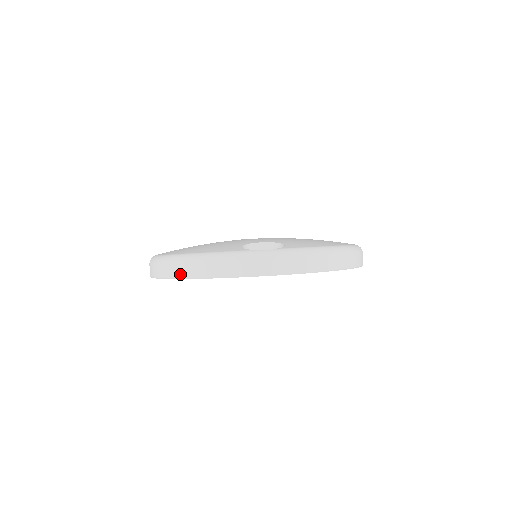
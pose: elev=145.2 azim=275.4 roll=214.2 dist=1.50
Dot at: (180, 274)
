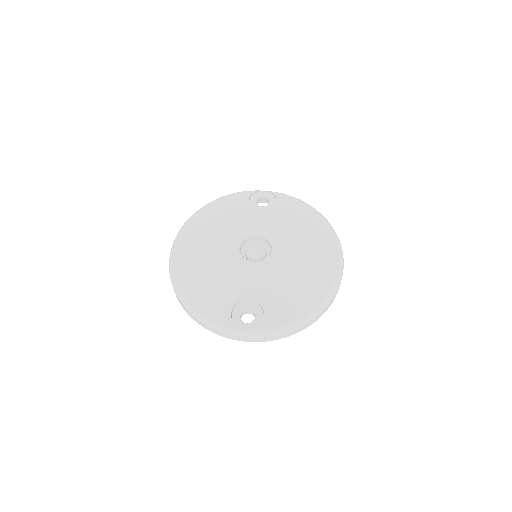
Dot at: (188, 314)
